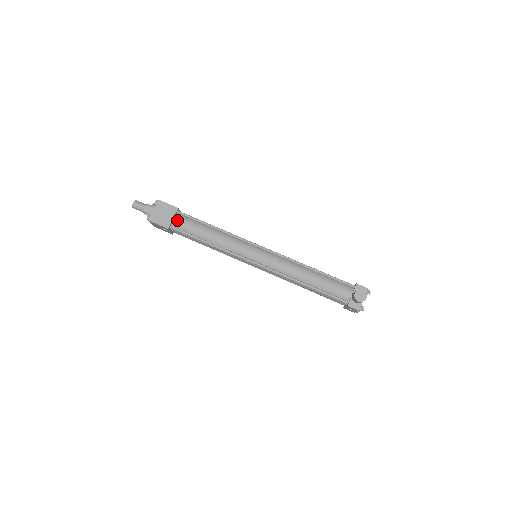
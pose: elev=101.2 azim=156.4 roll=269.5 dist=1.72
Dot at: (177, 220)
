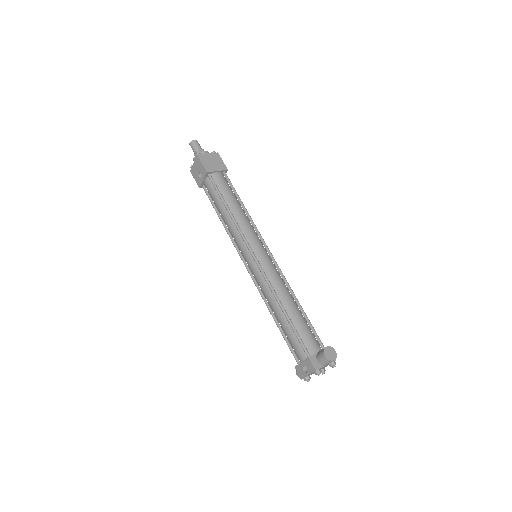
Dot at: (219, 175)
